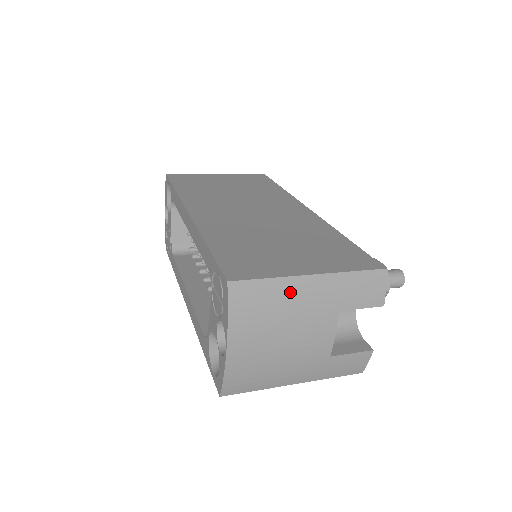
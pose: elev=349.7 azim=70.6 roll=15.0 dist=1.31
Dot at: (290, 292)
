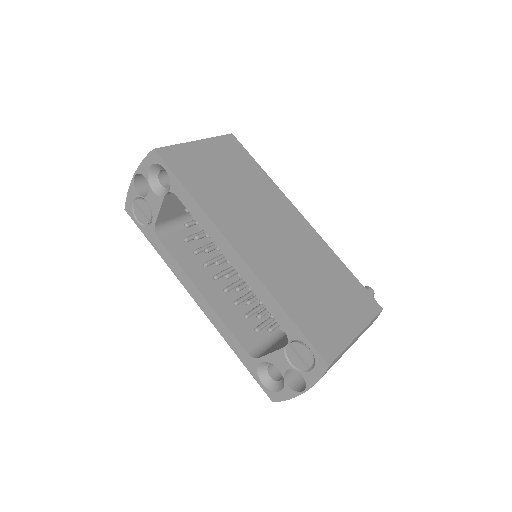
Dot at: occluded
